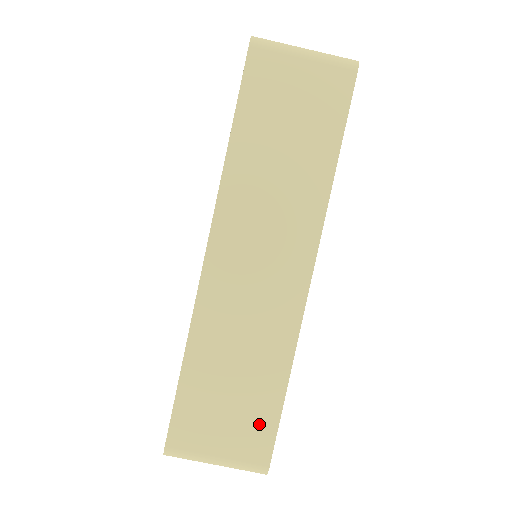
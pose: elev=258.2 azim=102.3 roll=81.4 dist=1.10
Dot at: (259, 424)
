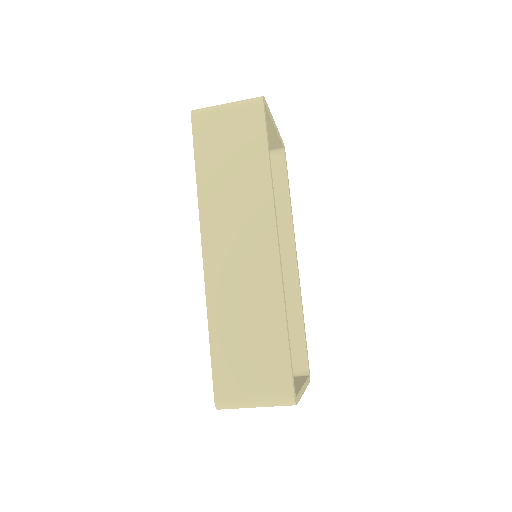
Dot at: (276, 364)
